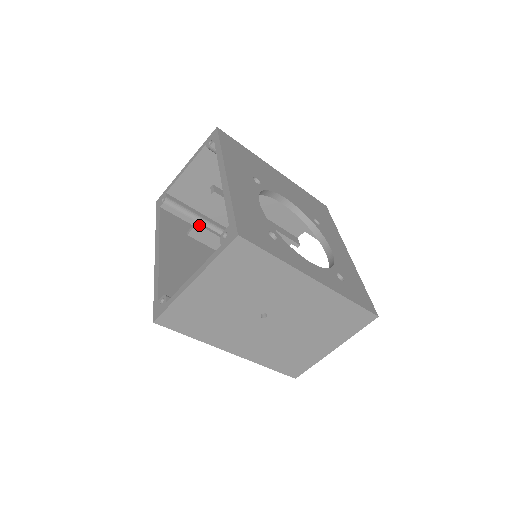
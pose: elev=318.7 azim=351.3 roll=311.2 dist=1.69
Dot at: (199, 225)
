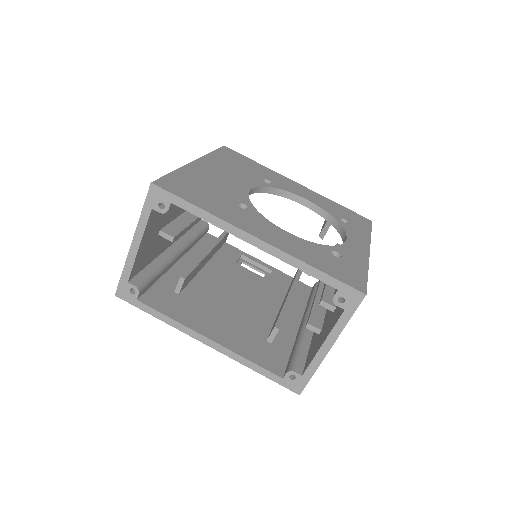
Dot at: (186, 278)
